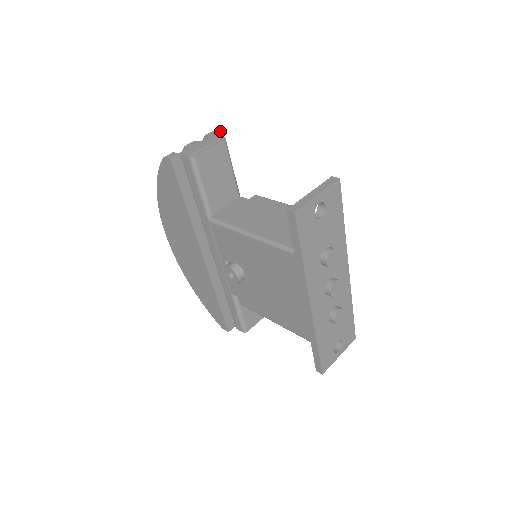
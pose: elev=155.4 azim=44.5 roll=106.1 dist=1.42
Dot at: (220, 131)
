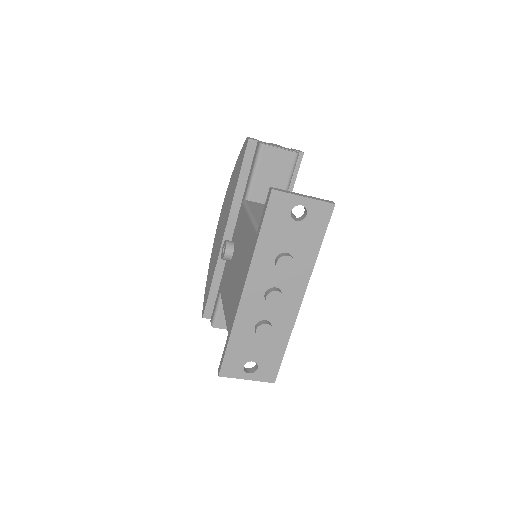
Dot at: (303, 152)
